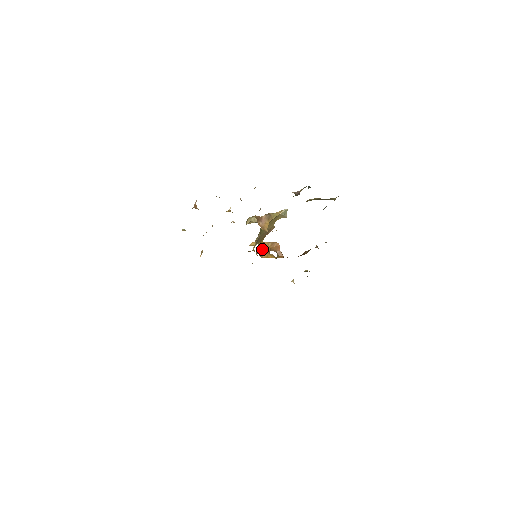
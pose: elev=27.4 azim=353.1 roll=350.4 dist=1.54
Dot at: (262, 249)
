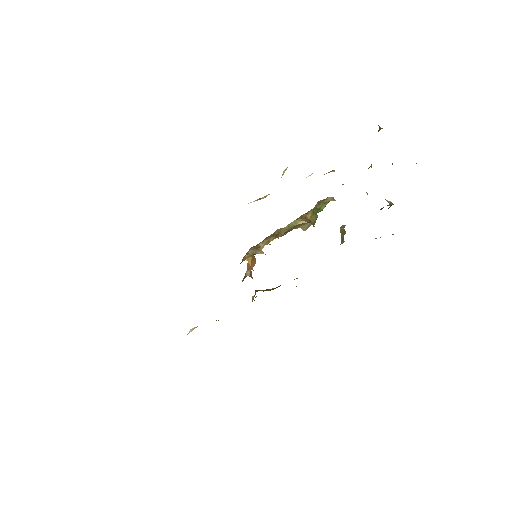
Dot at: occluded
